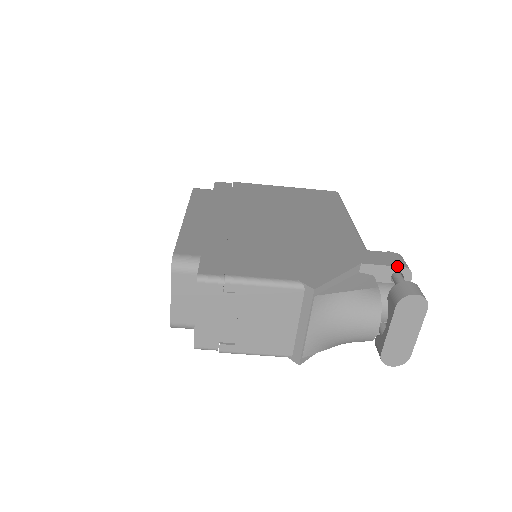
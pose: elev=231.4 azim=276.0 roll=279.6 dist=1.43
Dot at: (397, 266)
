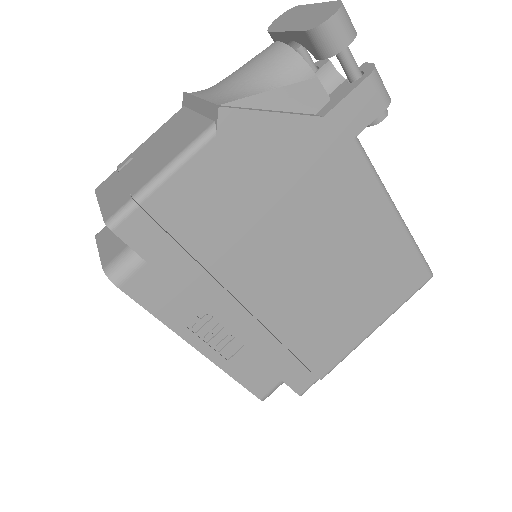
Dot at: occluded
